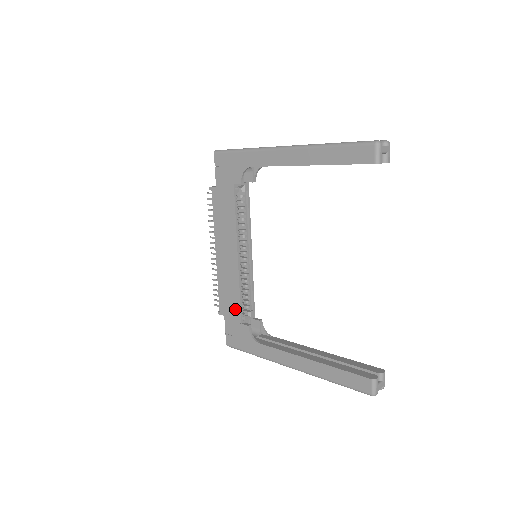
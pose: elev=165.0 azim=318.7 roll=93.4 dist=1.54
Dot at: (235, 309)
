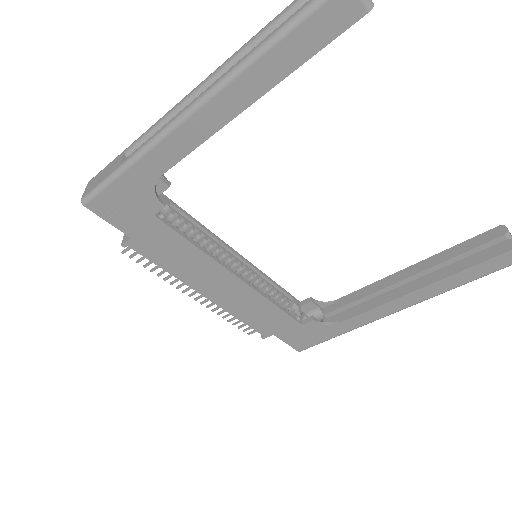
Dot at: (282, 321)
